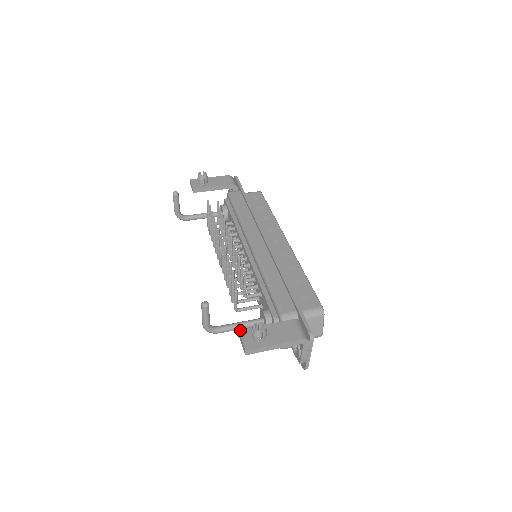
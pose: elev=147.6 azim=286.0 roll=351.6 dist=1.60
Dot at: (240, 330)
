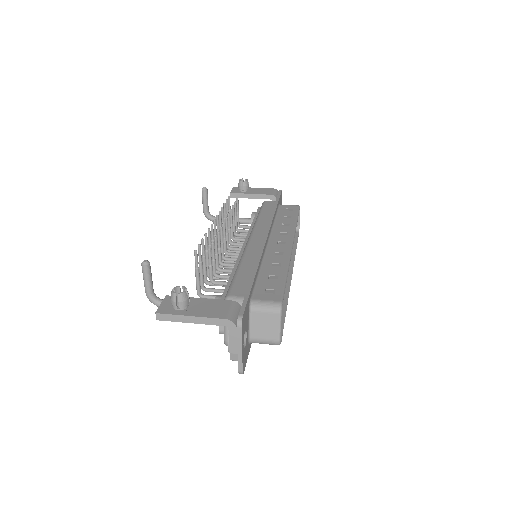
Dot at: (167, 296)
